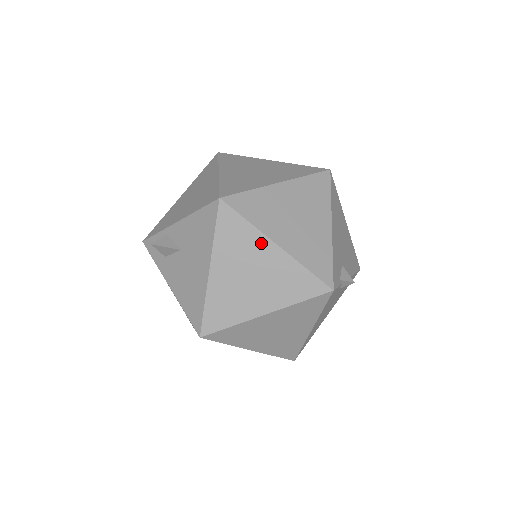
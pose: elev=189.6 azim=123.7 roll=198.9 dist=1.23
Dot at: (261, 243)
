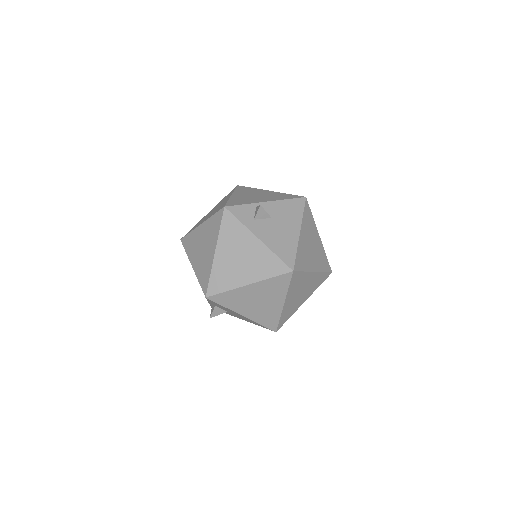
Dot at: (315, 231)
